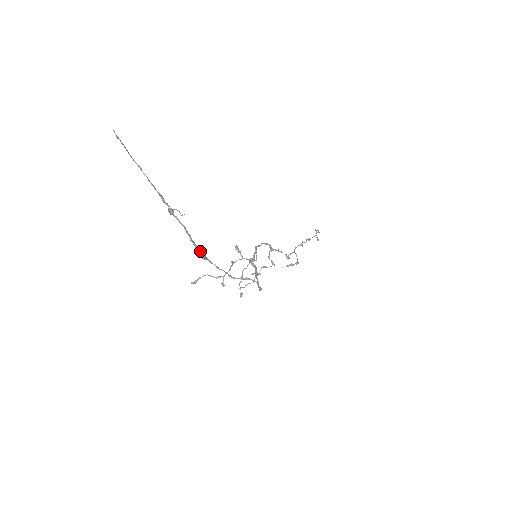
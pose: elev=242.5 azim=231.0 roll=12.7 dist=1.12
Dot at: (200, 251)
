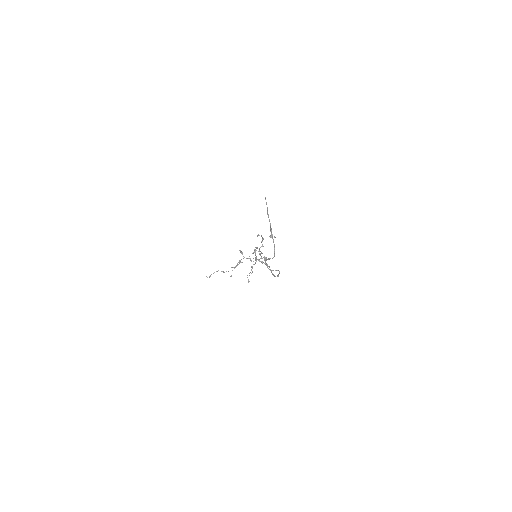
Dot at: (264, 256)
